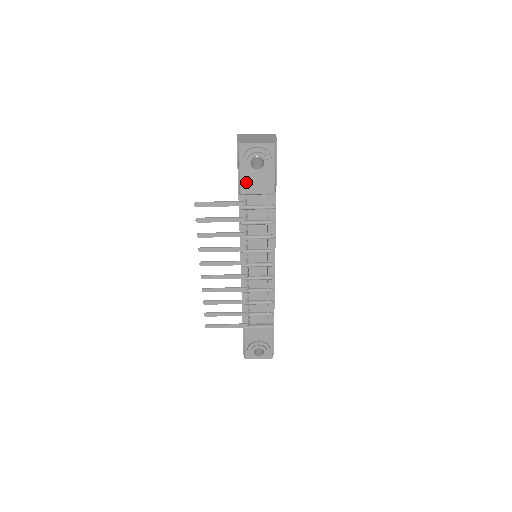
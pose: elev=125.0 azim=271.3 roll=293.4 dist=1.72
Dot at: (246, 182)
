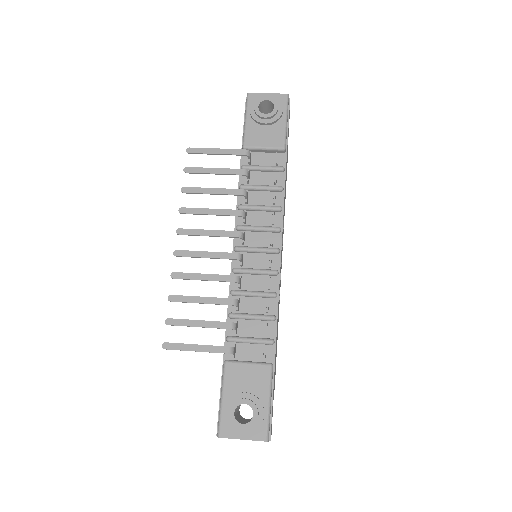
Dot at: (251, 133)
